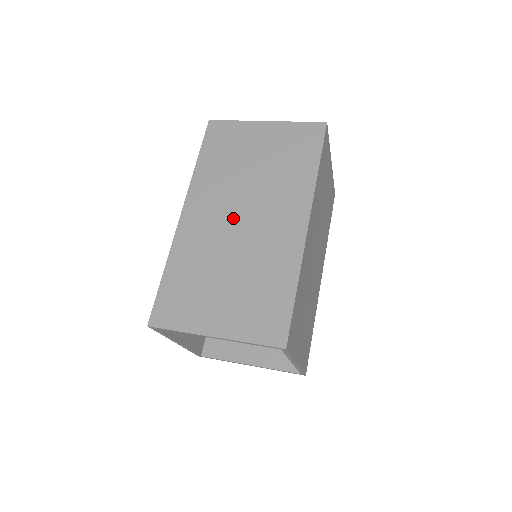
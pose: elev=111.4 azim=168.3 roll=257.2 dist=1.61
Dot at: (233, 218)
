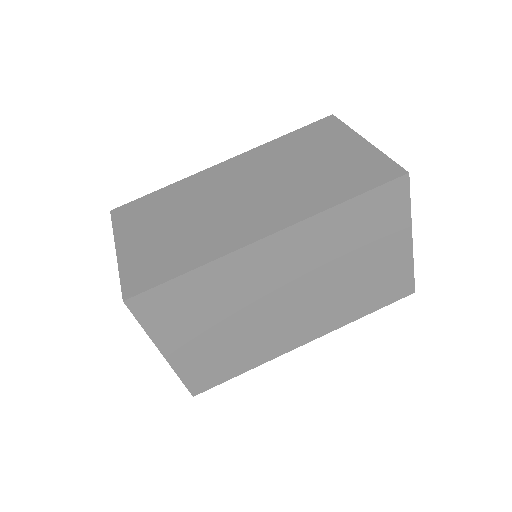
Dot at: (240, 189)
